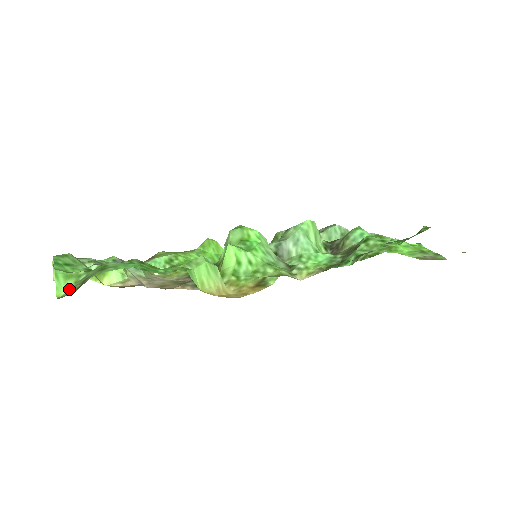
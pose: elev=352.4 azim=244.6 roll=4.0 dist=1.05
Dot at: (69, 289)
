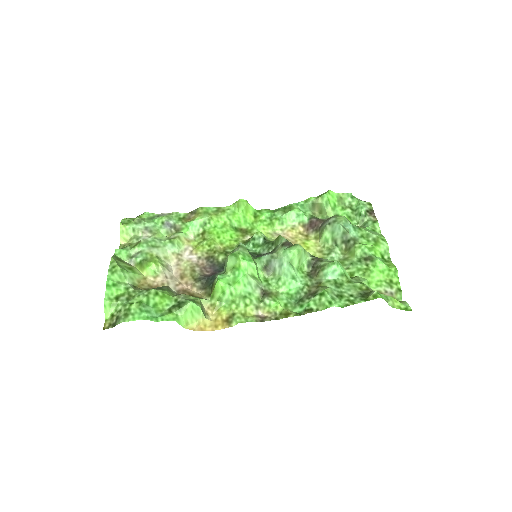
Dot at: (112, 315)
